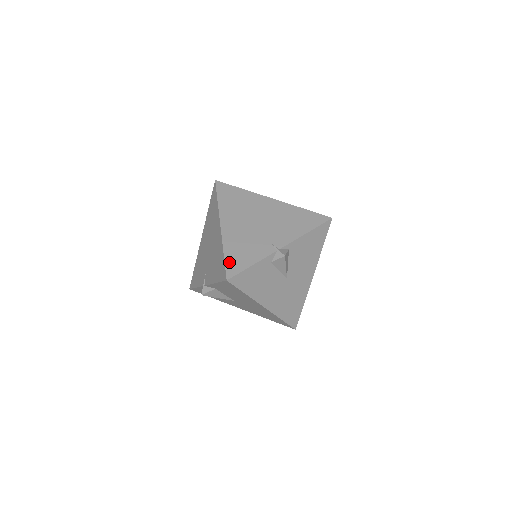
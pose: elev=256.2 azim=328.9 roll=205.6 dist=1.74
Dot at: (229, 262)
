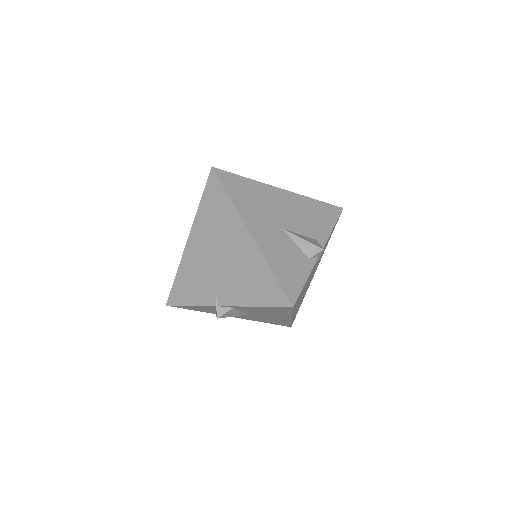
Dot at: (175, 288)
